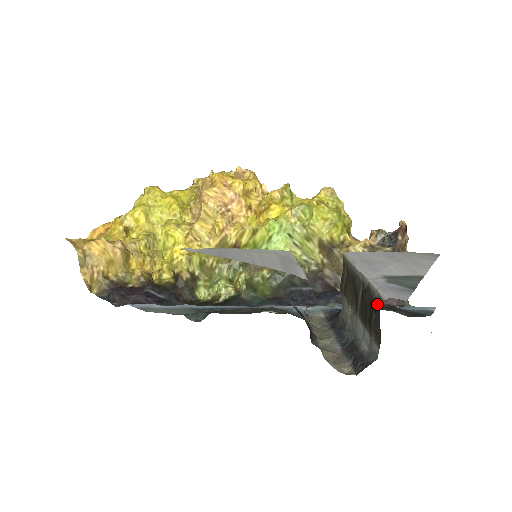
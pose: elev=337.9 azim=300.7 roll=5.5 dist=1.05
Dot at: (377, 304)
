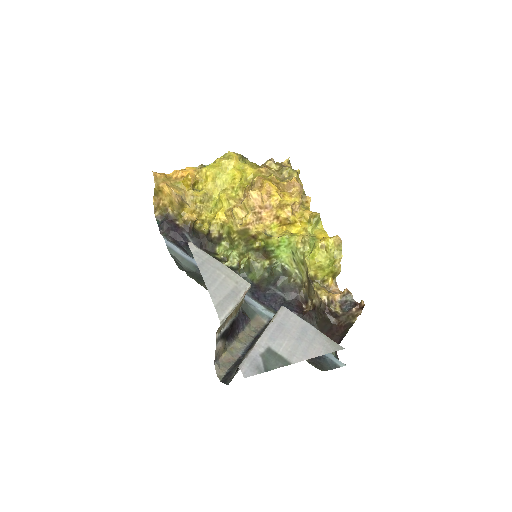
Dot at: (238, 365)
